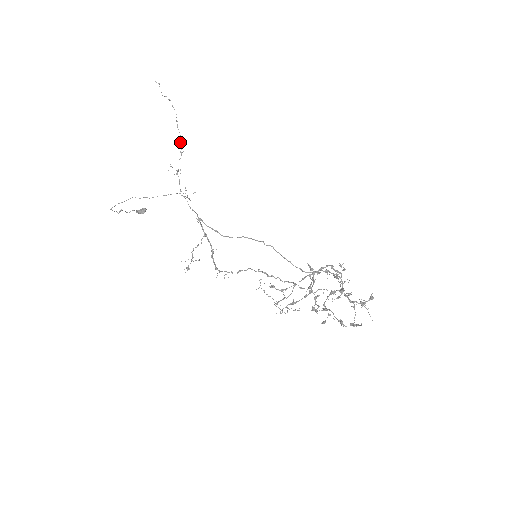
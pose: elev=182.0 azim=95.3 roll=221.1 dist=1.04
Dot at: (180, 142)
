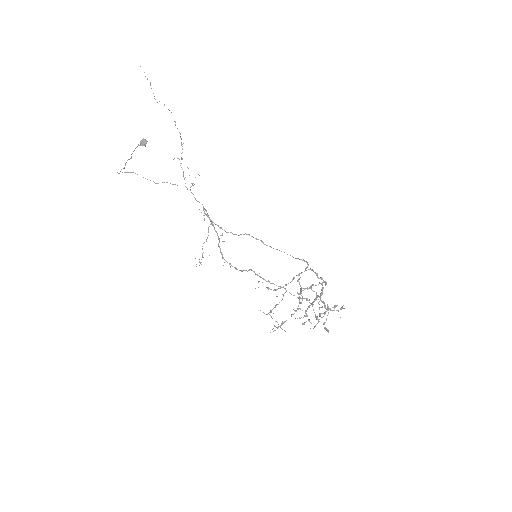
Dot at: (180, 136)
